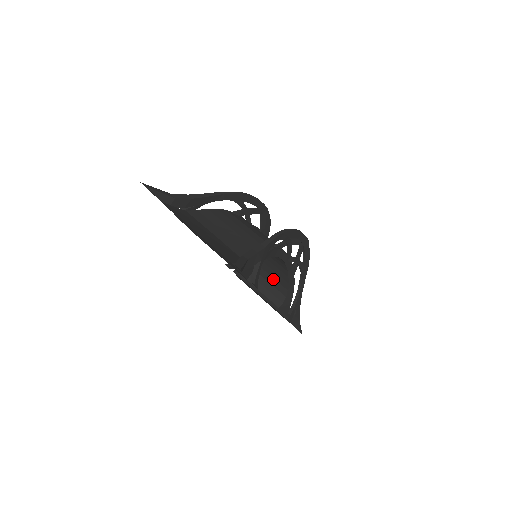
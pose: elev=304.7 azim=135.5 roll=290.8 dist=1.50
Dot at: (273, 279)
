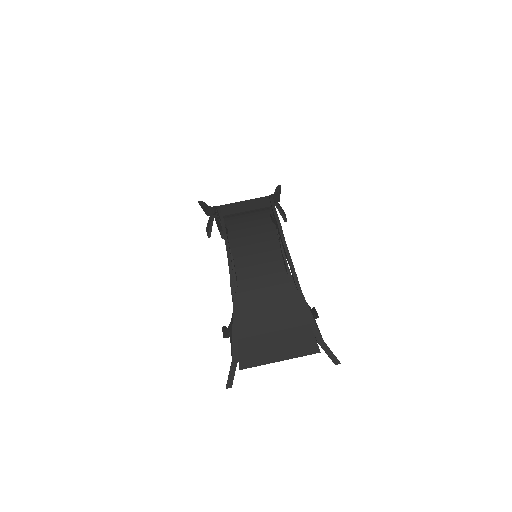
Dot at: occluded
